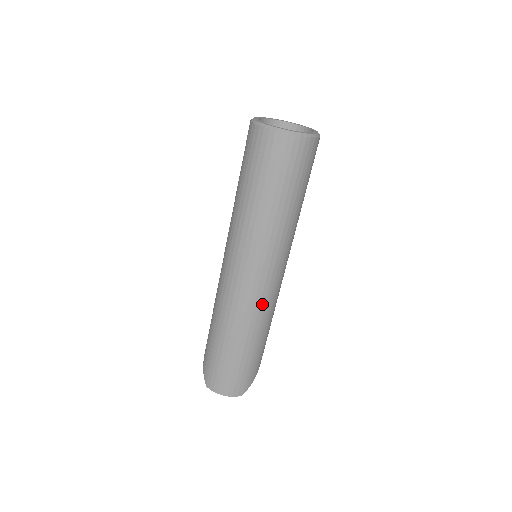
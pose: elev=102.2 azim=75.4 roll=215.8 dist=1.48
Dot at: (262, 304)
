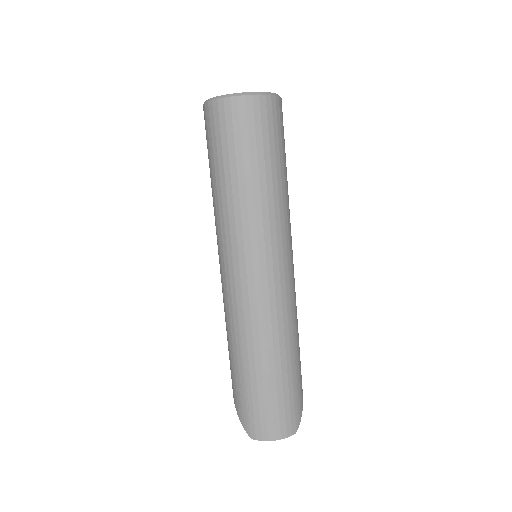
Dot at: (284, 304)
